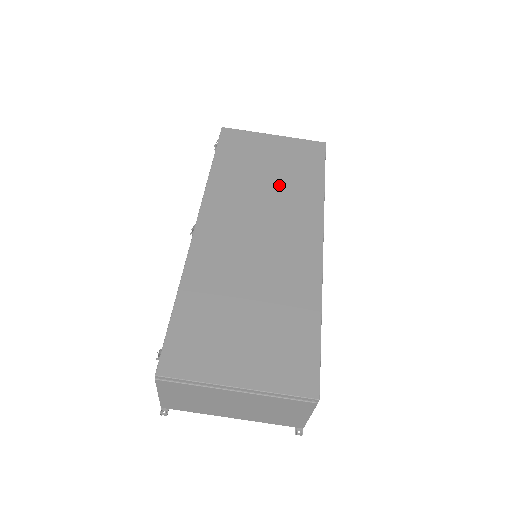
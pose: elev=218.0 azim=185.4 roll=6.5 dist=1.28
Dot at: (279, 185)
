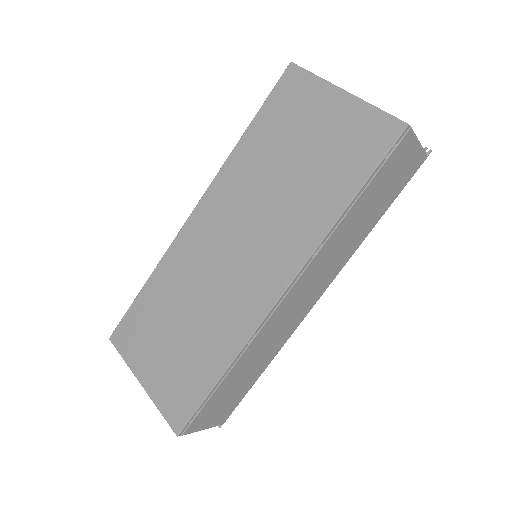
Dot at: (292, 189)
